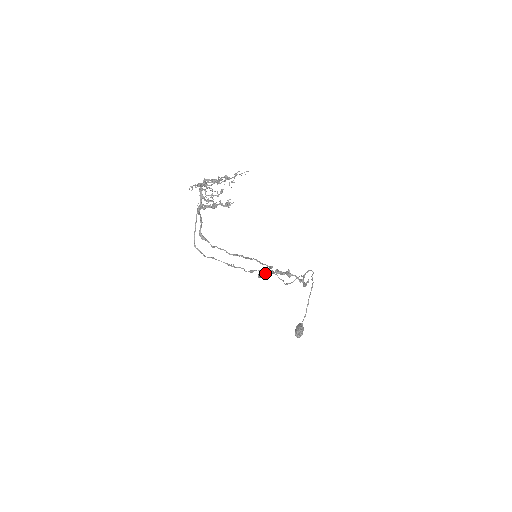
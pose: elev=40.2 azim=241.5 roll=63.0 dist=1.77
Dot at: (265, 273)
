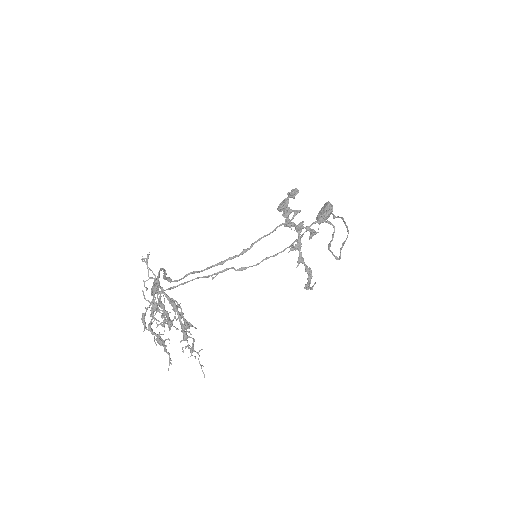
Dot at: (294, 196)
